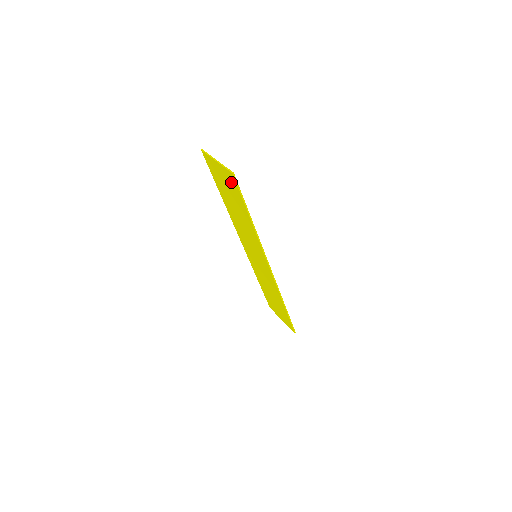
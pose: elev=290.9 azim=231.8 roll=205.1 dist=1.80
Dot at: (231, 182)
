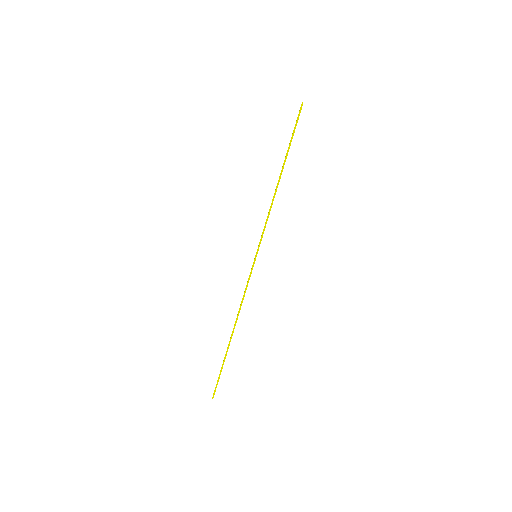
Dot at: occluded
